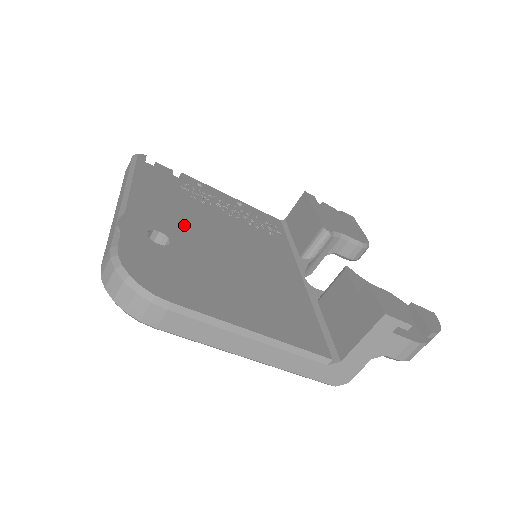
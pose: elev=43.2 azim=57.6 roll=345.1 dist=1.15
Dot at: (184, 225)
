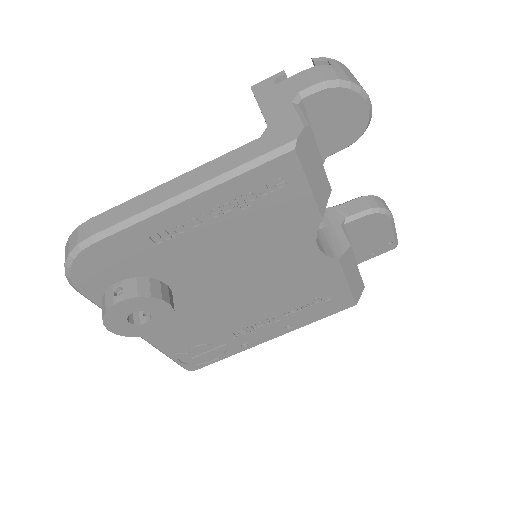
Dot at: occluded
